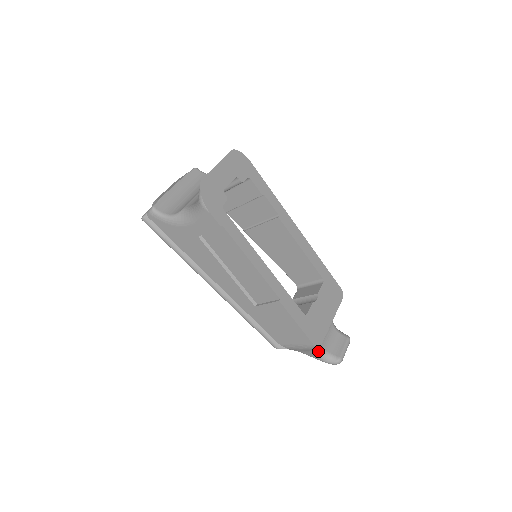
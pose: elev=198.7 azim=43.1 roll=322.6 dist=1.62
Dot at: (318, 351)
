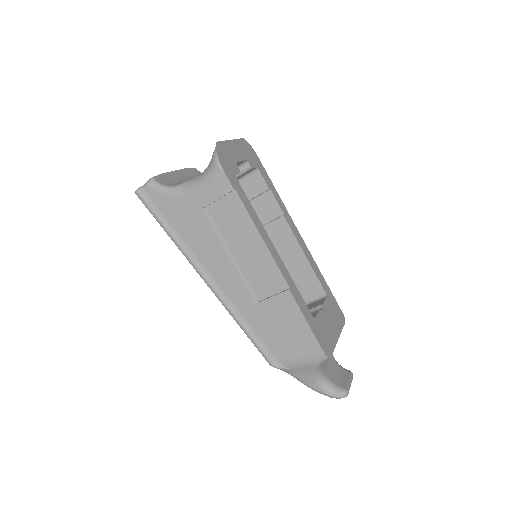
Dot at: (321, 377)
